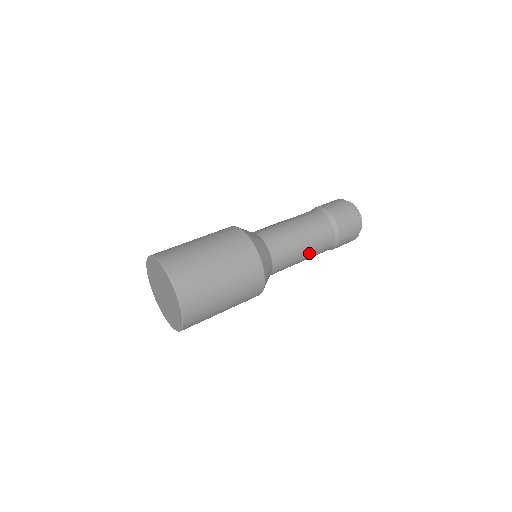
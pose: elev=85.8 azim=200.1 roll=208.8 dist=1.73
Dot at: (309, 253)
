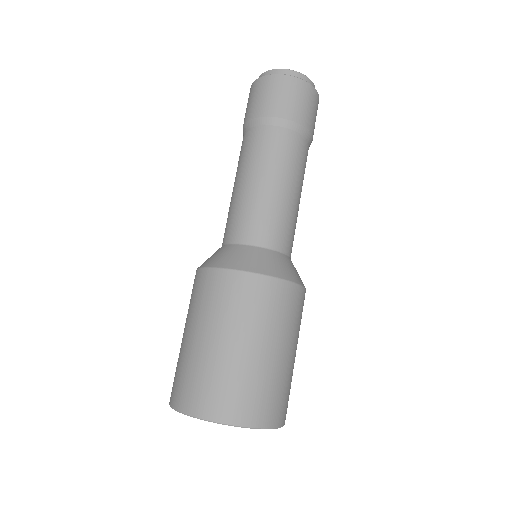
Dot at: (292, 183)
